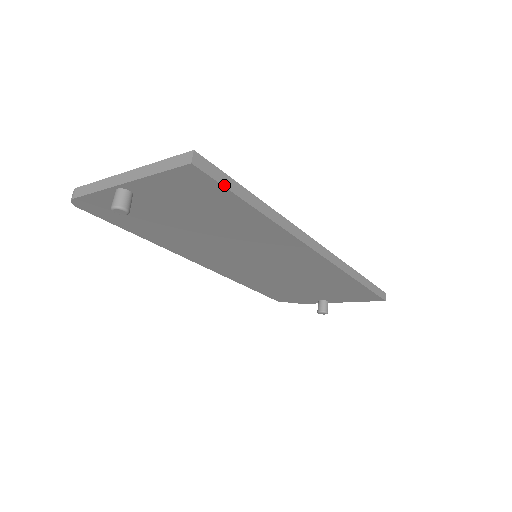
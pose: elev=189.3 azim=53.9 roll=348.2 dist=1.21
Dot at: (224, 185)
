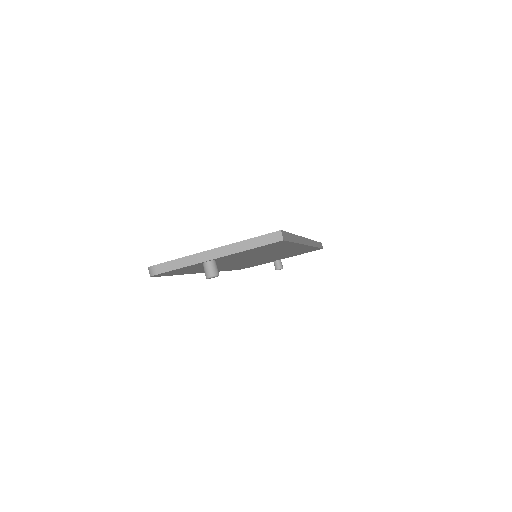
Dot at: (290, 241)
